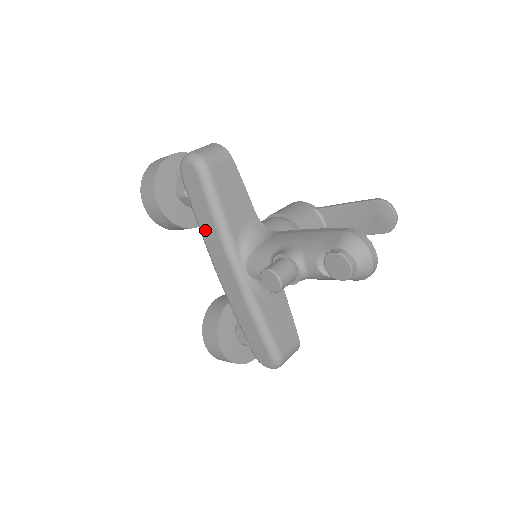
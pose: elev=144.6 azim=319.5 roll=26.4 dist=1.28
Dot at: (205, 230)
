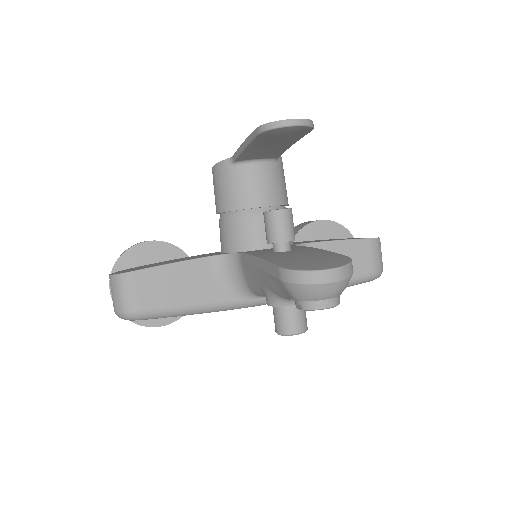
Dot at: occluded
